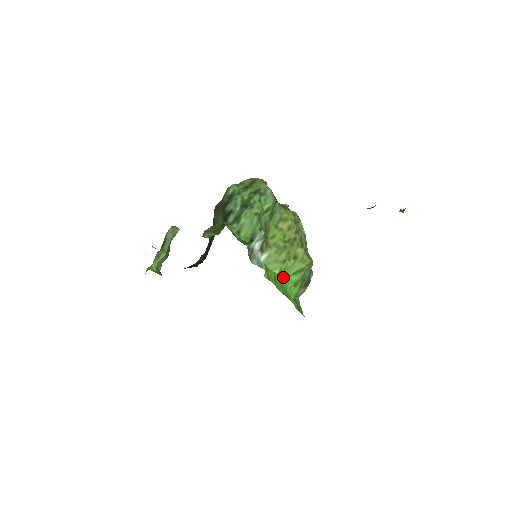
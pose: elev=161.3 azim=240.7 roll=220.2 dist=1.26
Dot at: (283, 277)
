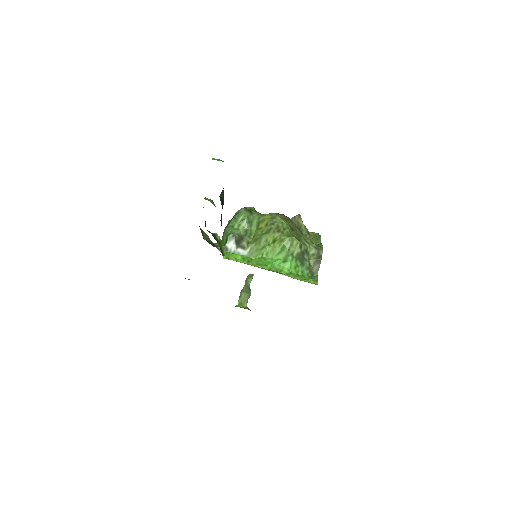
Dot at: (268, 259)
